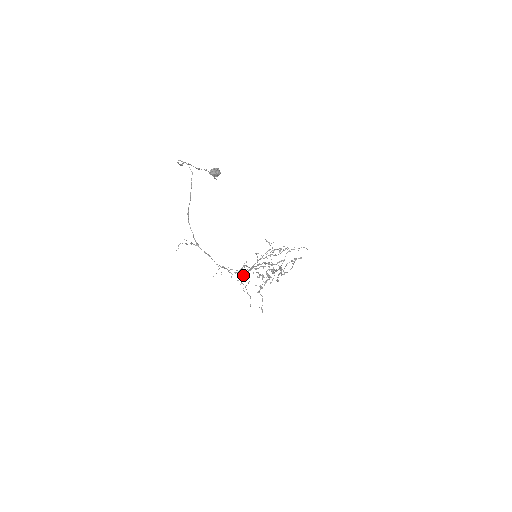
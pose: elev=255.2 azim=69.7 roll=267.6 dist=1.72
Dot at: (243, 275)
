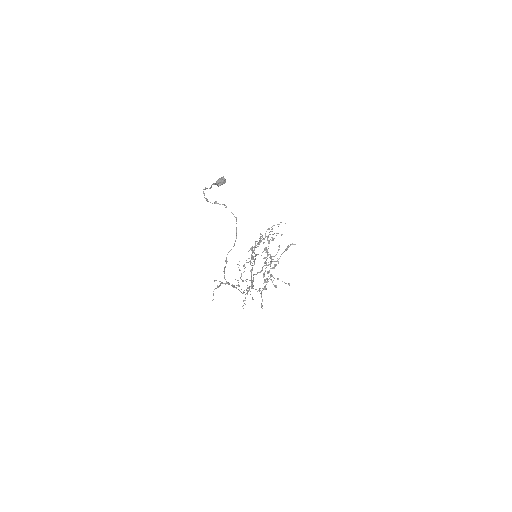
Dot at: (253, 285)
